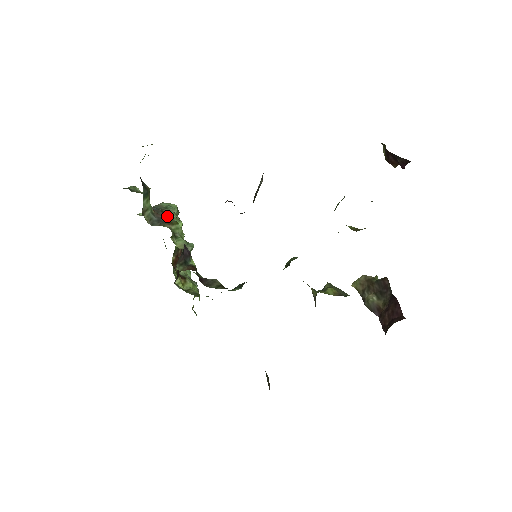
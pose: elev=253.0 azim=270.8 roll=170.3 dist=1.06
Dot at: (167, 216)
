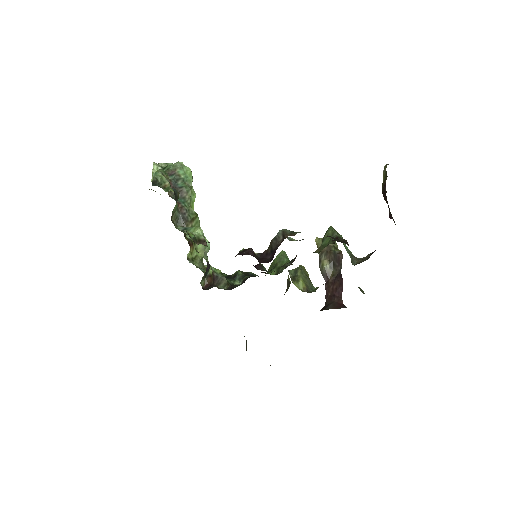
Dot at: (187, 203)
